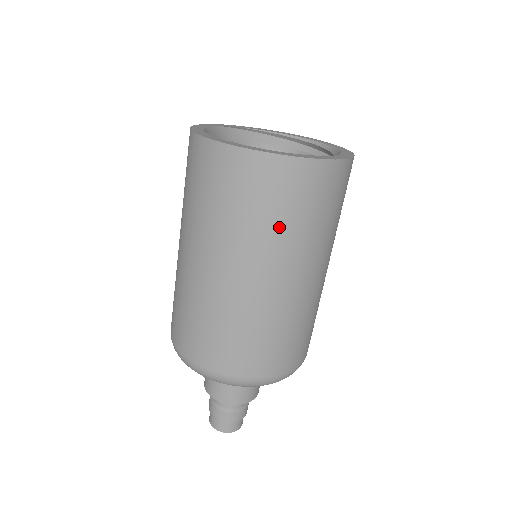
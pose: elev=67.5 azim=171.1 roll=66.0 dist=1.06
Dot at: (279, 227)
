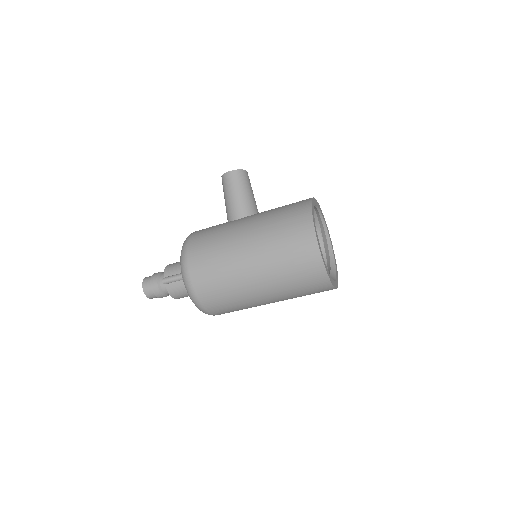
Dot at: occluded
